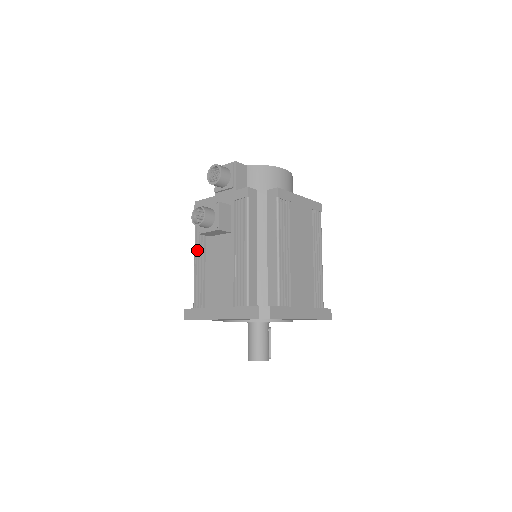
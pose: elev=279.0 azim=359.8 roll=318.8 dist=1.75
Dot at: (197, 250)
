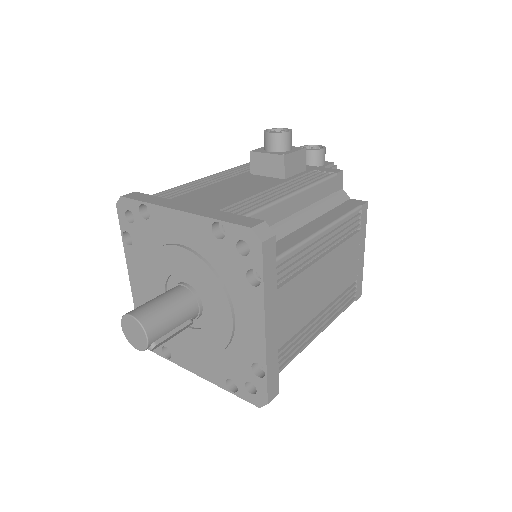
Dot at: (220, 174)
